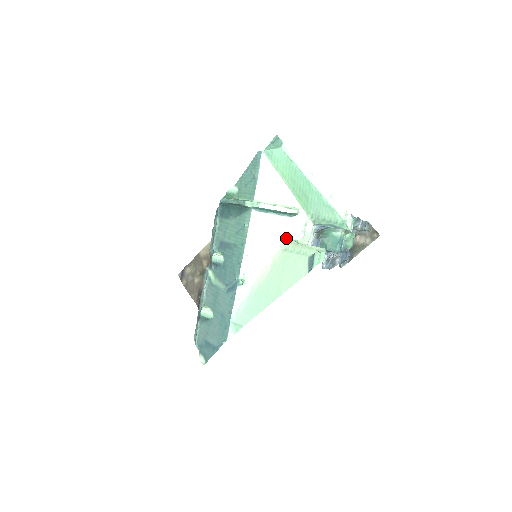
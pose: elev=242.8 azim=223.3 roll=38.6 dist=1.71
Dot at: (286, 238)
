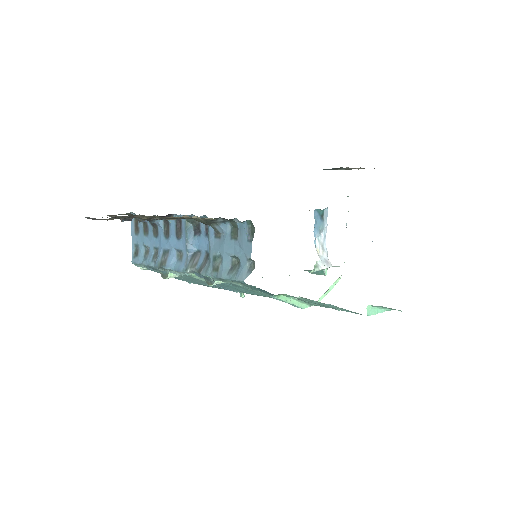
Dot at: occluded
